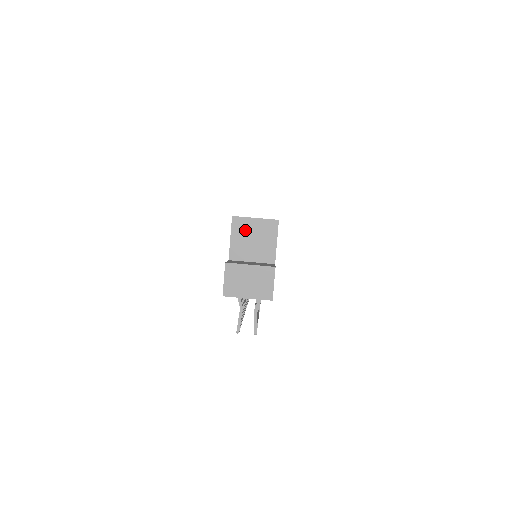
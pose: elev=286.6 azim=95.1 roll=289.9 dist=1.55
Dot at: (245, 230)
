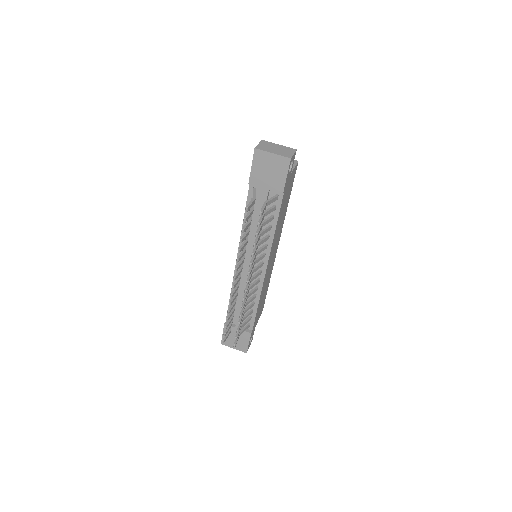
Dot at: occluded
